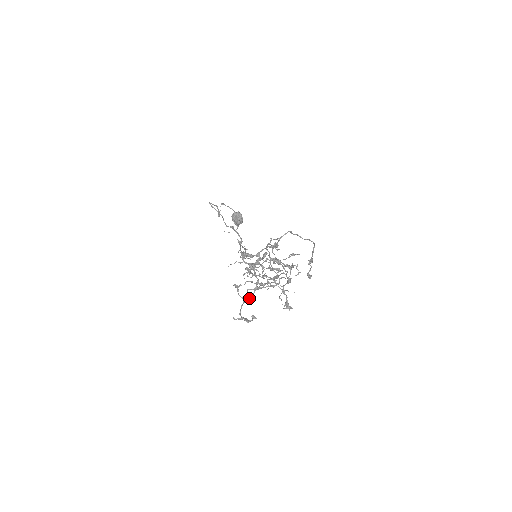
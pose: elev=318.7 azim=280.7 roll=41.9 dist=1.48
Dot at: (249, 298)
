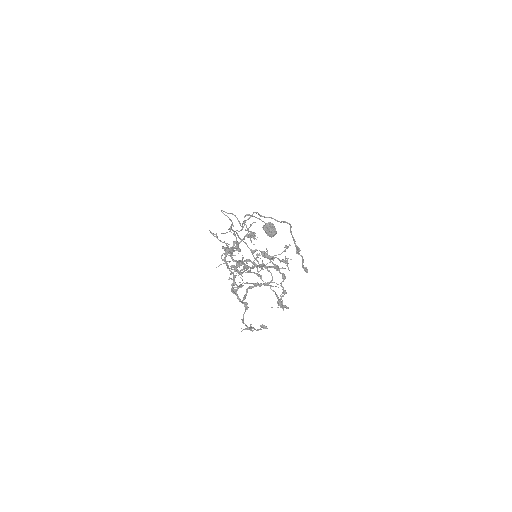
Dot at: occluded
